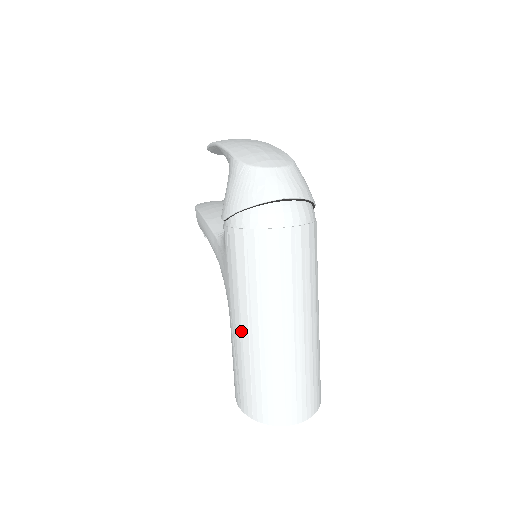
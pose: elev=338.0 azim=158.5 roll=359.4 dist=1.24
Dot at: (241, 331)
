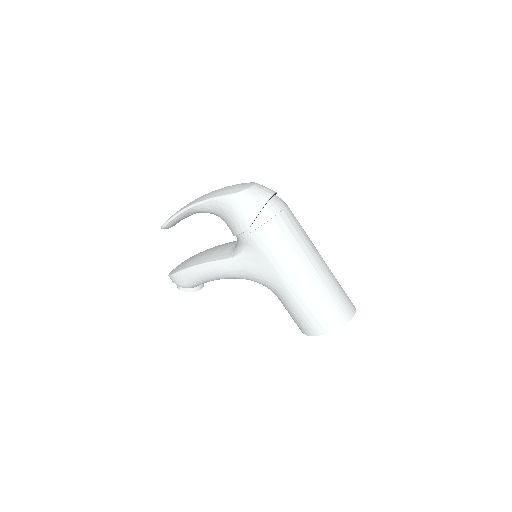
Dot at: (299, 283)
